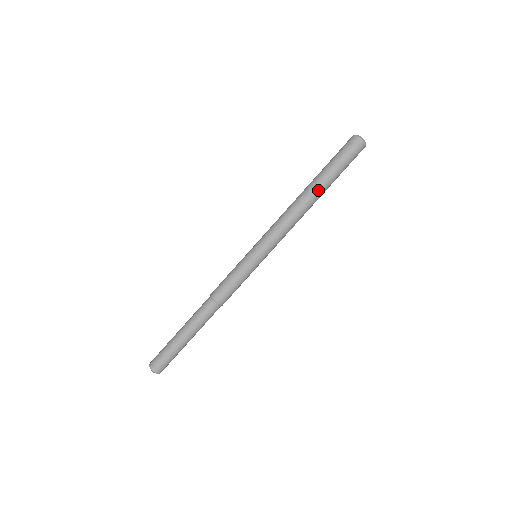
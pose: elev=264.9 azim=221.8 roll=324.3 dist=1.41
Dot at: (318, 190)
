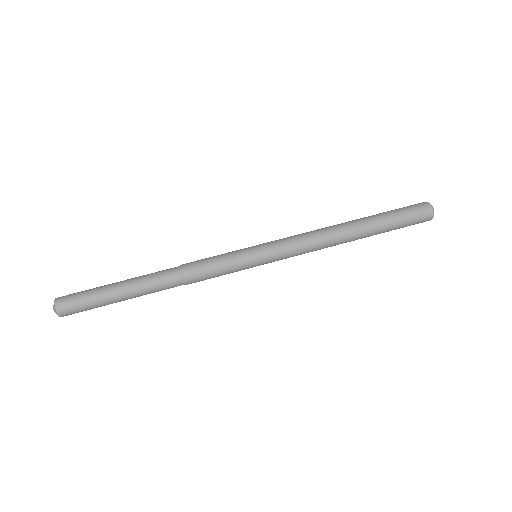
Dot at: (363, 232)
